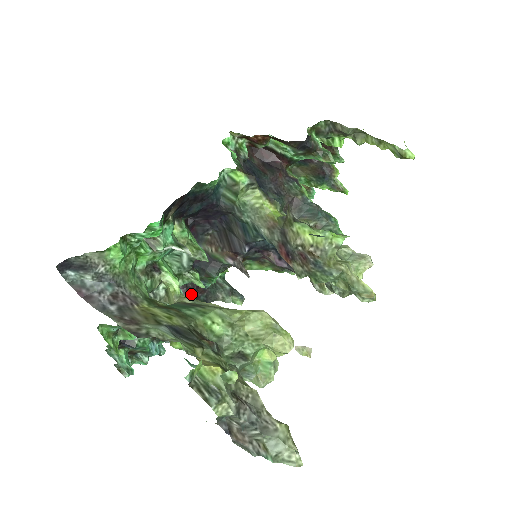
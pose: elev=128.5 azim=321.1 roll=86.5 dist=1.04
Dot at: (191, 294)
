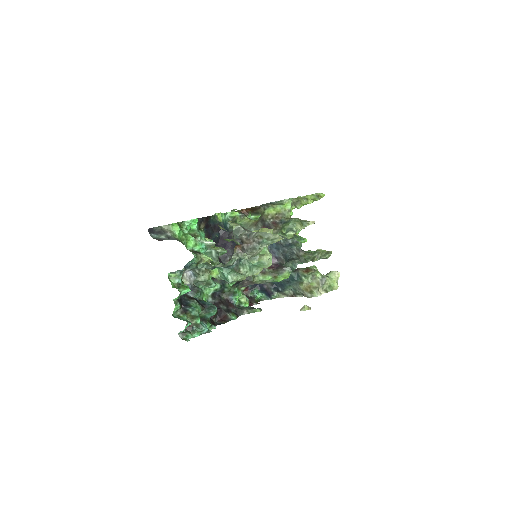
Dot at: (225, 305)
